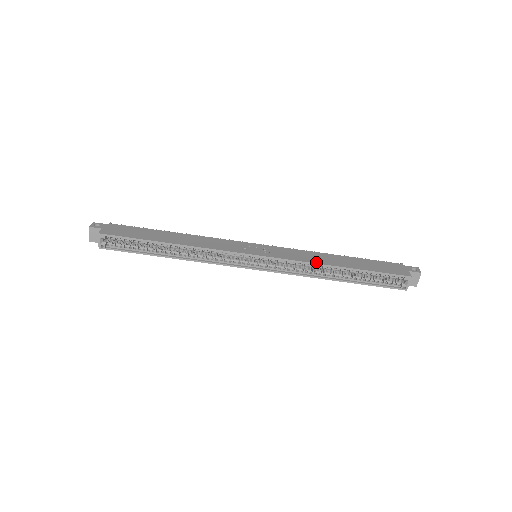
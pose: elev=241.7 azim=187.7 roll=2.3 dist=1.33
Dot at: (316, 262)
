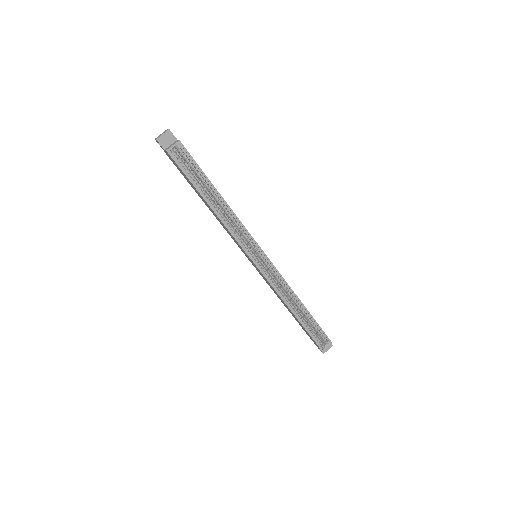
Dot at: occluded
